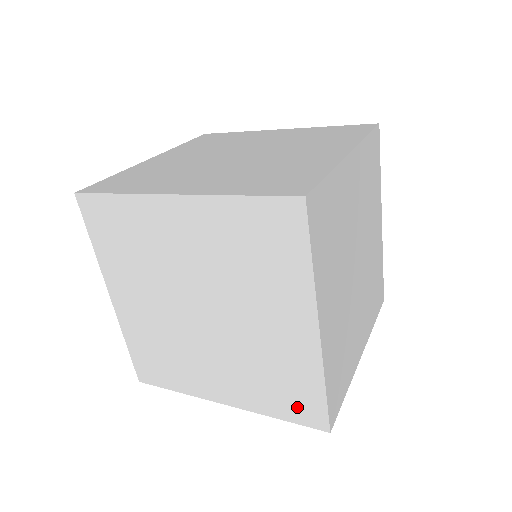
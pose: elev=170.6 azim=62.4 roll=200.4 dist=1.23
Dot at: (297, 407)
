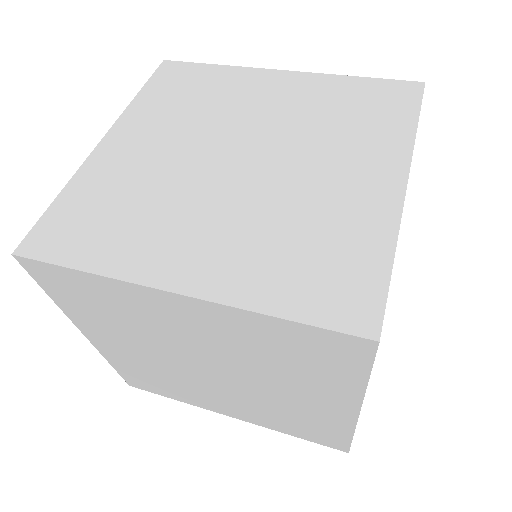
Dot at: (316, 437)
